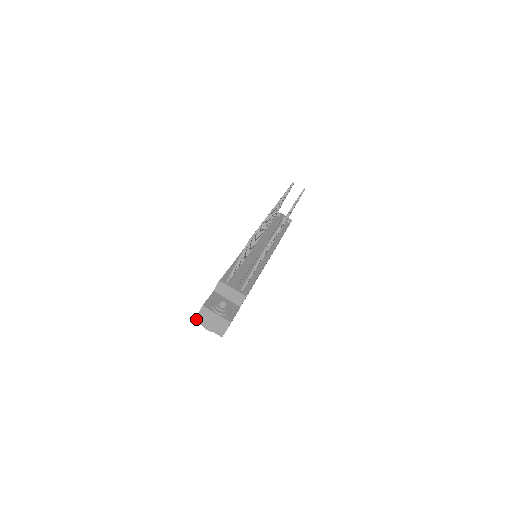
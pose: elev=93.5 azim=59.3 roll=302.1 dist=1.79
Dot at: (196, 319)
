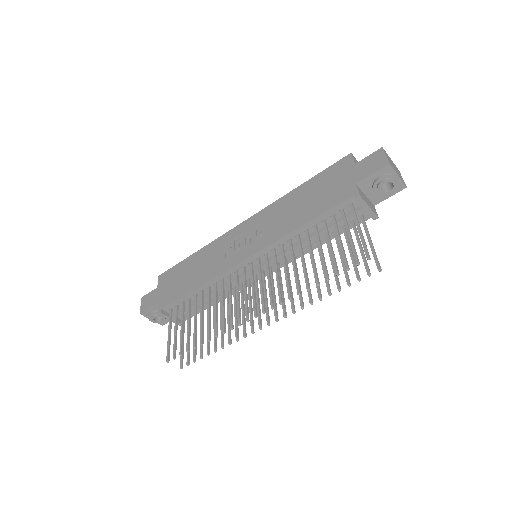
Dot at: (142, 300)
